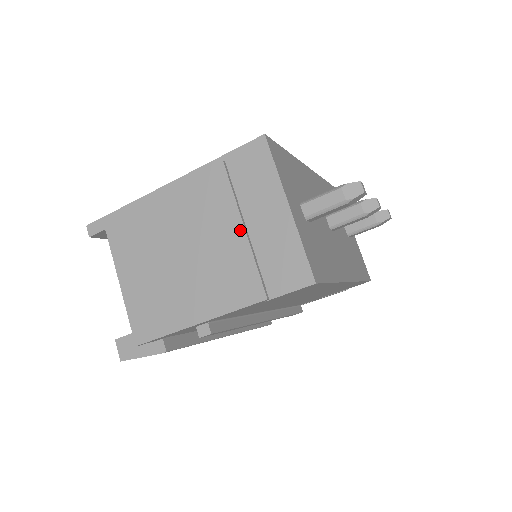
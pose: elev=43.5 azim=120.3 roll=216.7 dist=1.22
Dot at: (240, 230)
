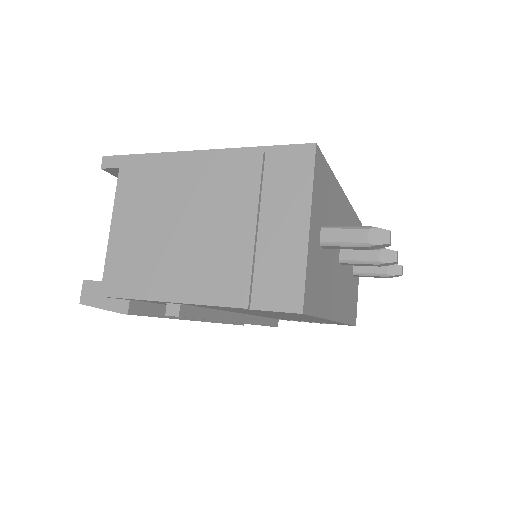
Dot at: (251, 228)
